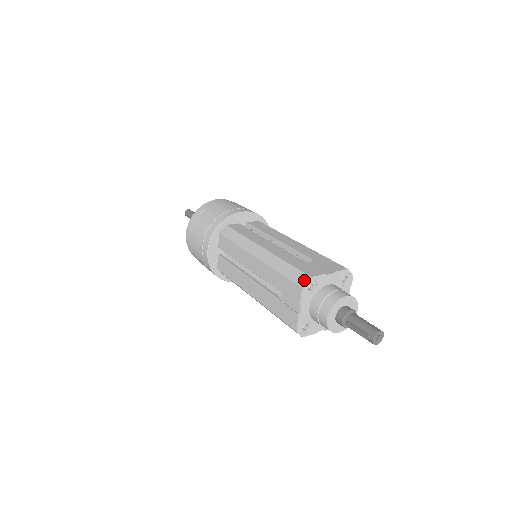
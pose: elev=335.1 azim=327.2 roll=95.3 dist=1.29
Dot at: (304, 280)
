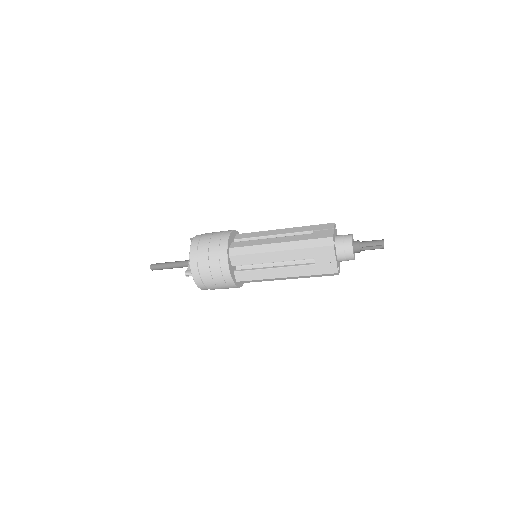
Dot at: (331, 241)
